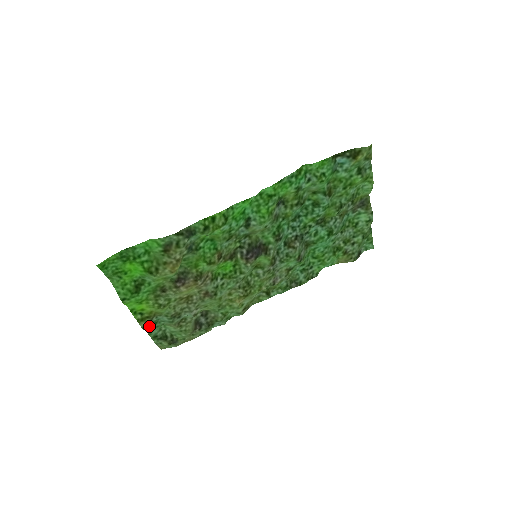
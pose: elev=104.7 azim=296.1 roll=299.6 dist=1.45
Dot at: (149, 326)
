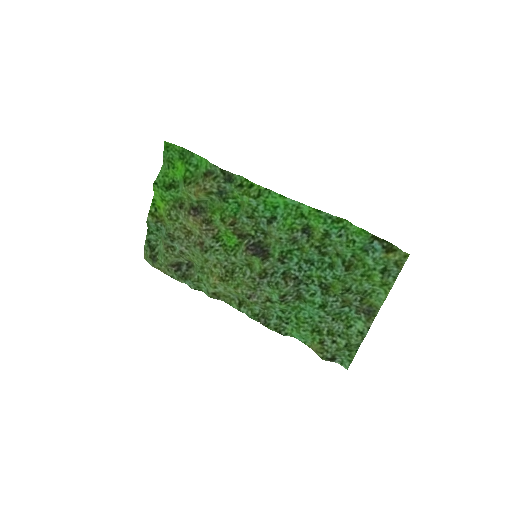
Dot at: (152, 226)
